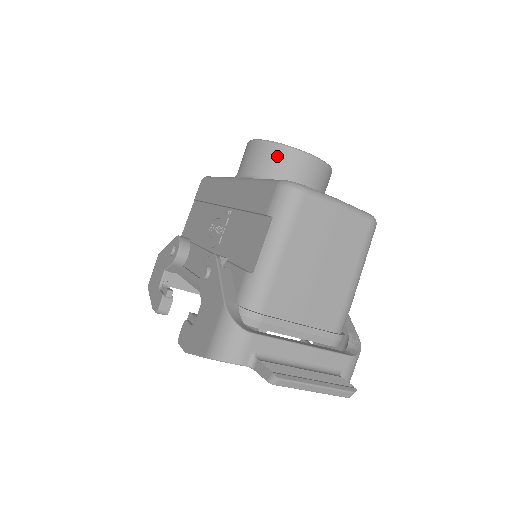
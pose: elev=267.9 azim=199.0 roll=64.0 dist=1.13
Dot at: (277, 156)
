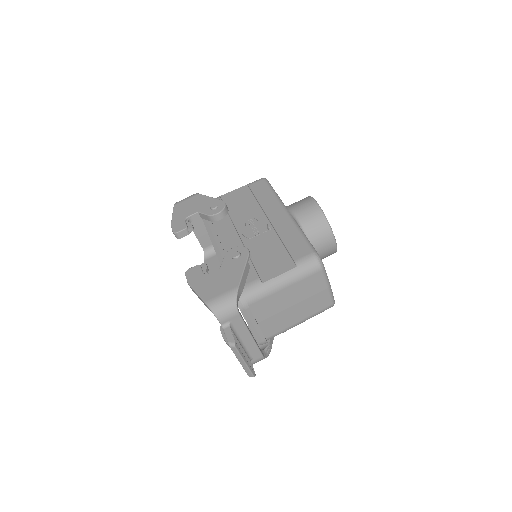
Dot at: (320, 226)
